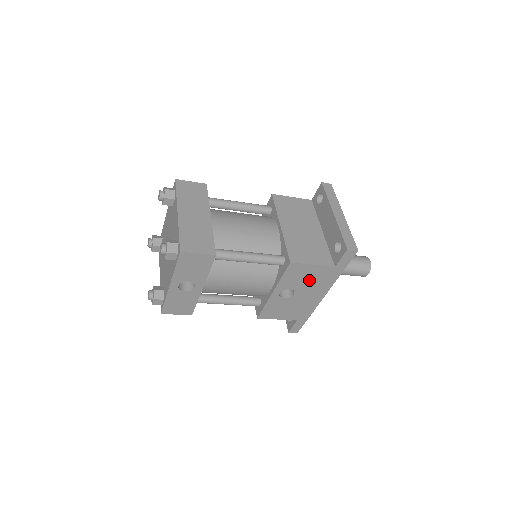
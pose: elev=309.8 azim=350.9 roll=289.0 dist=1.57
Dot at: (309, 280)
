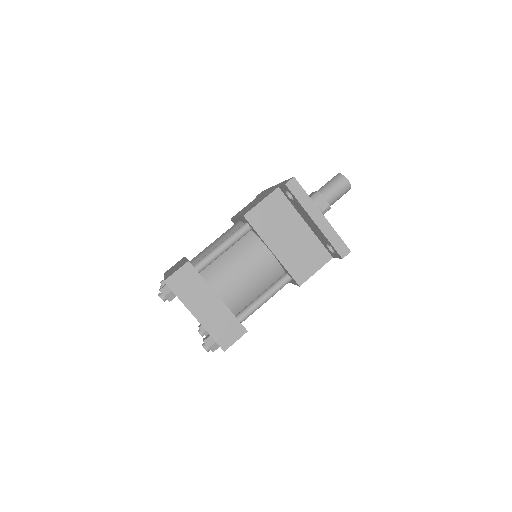
Dot at: occluded
